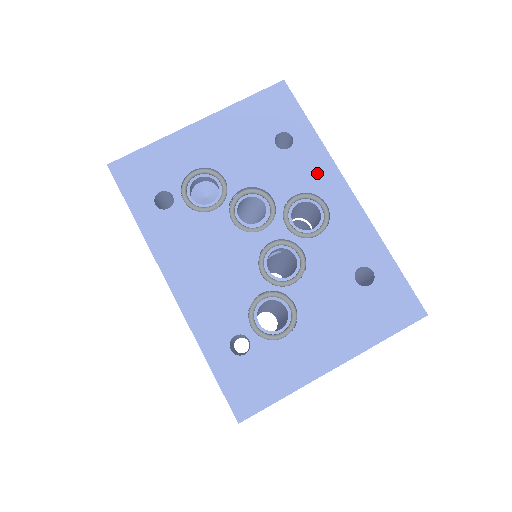
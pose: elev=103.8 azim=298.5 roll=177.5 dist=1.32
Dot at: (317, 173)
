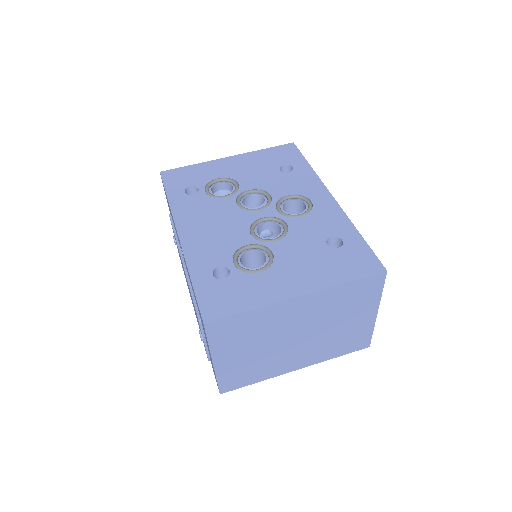
Dot at: (307, 185)
